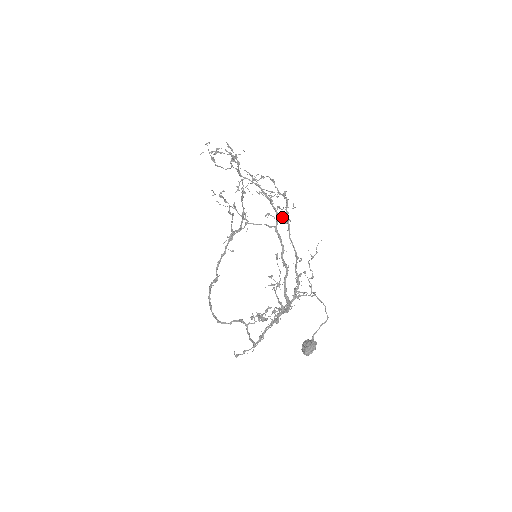
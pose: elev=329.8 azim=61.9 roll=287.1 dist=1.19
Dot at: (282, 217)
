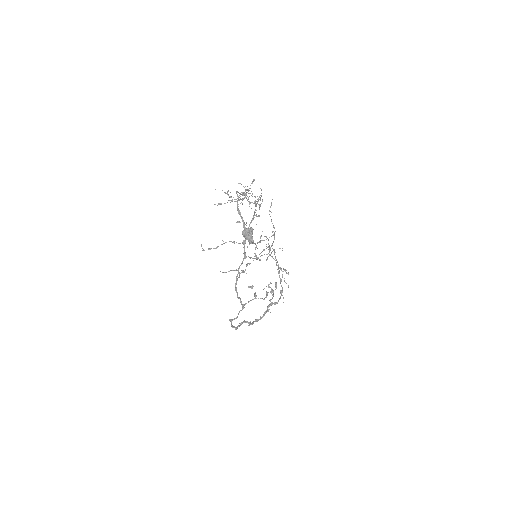
Dot at: (251, 191)
